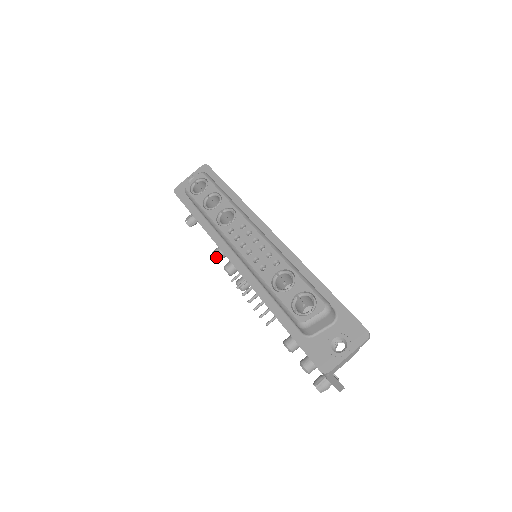
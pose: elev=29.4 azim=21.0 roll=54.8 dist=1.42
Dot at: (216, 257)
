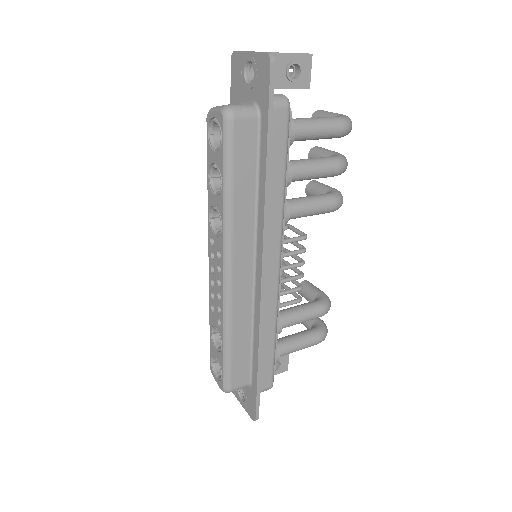
Dot at: occluded
